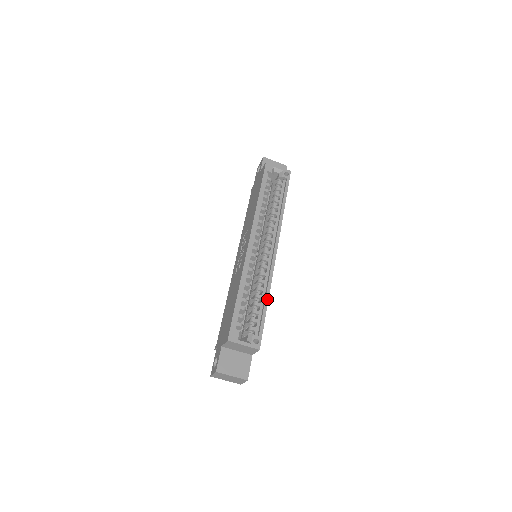
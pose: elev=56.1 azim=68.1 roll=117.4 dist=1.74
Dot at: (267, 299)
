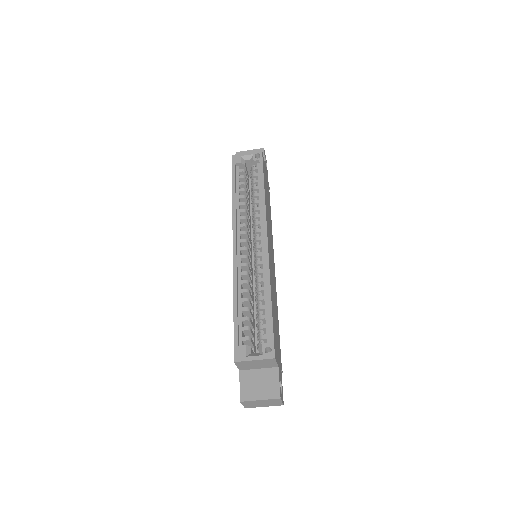
Dot at: (269, 297)
